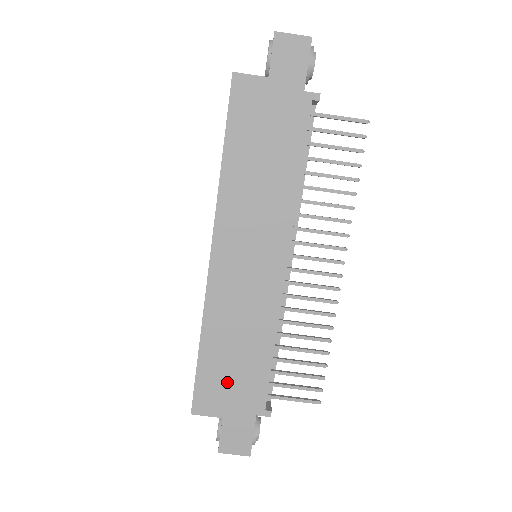
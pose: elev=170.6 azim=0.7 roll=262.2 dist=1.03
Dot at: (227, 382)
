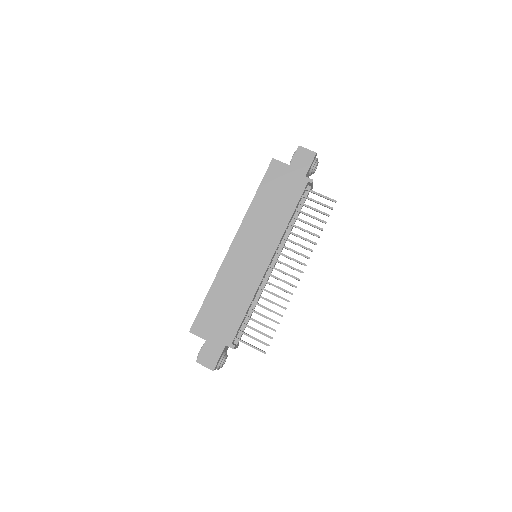
Dot at: (216, 319)
